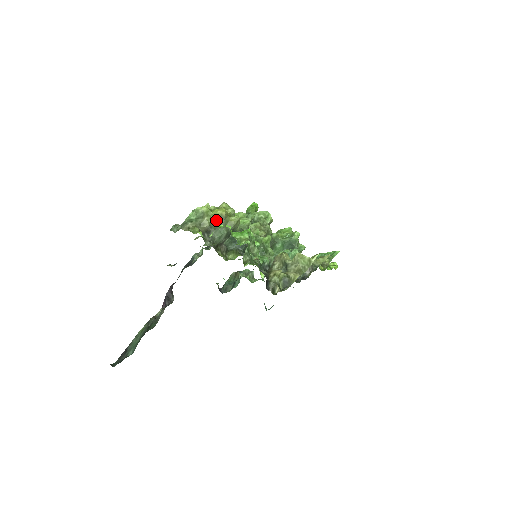
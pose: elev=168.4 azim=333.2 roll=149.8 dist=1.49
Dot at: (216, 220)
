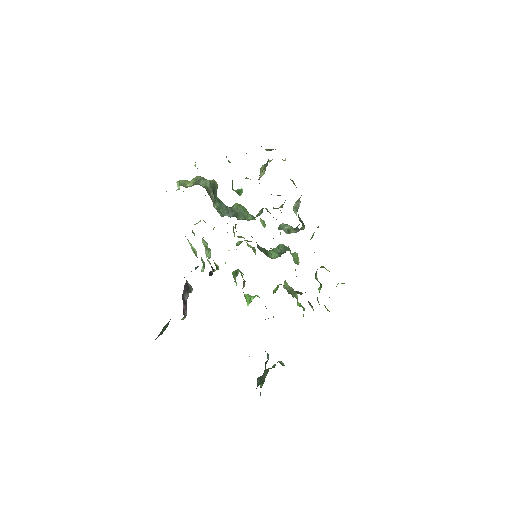
Dot at: (197, 180)
